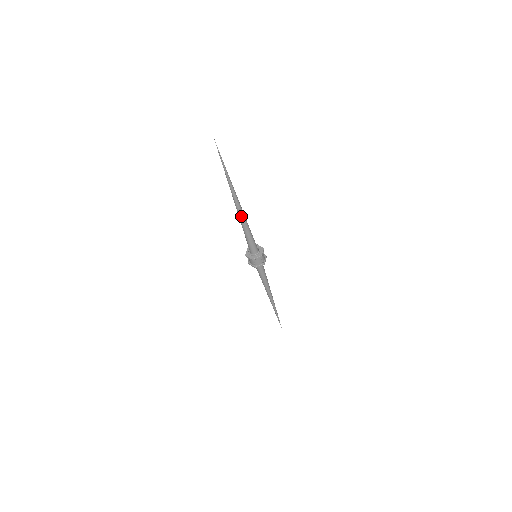
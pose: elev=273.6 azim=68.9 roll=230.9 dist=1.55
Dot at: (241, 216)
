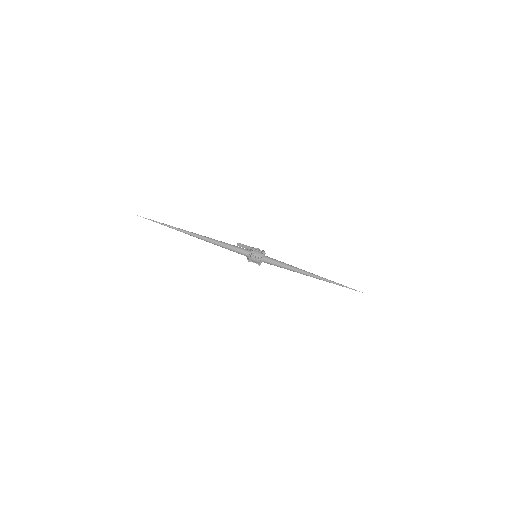
Dot at: (207, 241)
